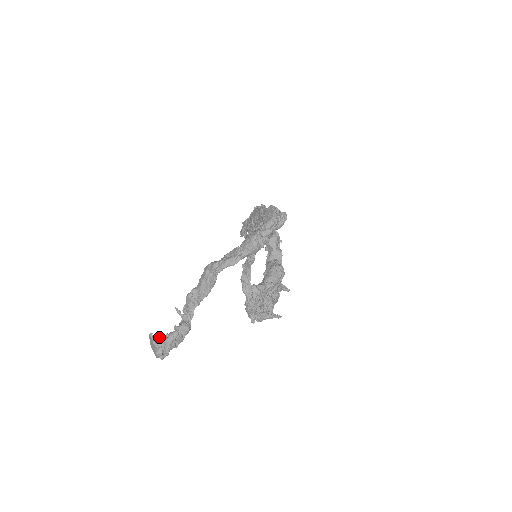
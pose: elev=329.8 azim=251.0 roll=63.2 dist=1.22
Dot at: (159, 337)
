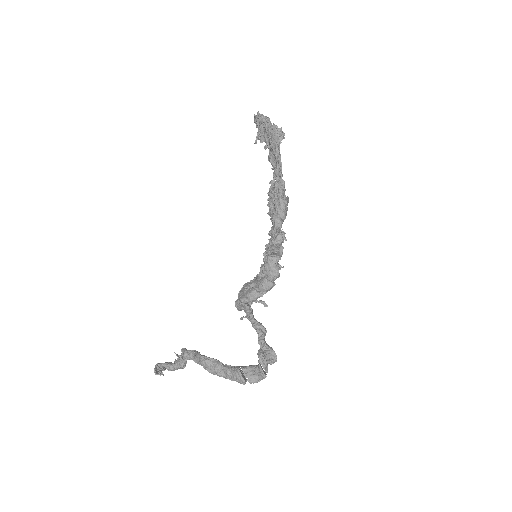
Dot at: (162, 365)
